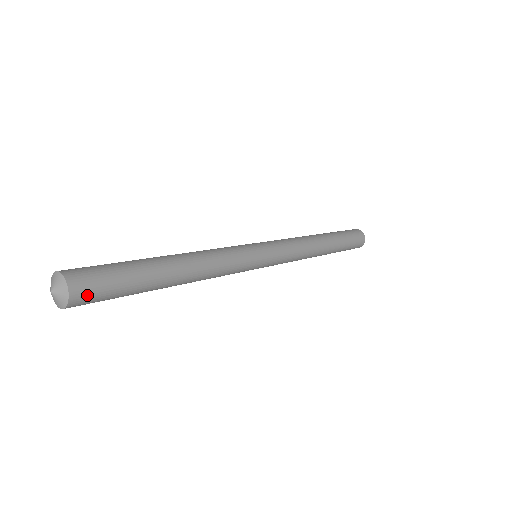
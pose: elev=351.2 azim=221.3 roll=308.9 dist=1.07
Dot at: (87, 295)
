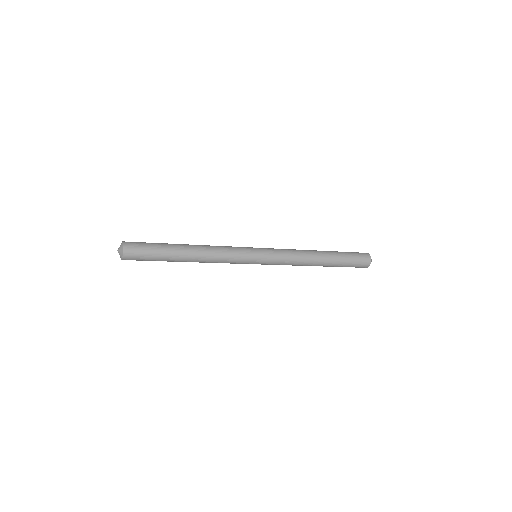
Dot at: (133, 248)
